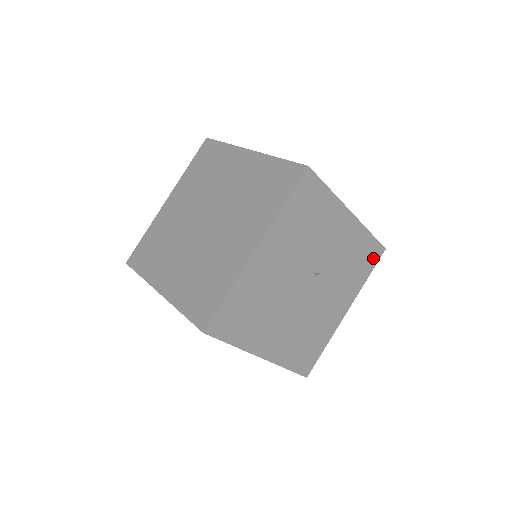
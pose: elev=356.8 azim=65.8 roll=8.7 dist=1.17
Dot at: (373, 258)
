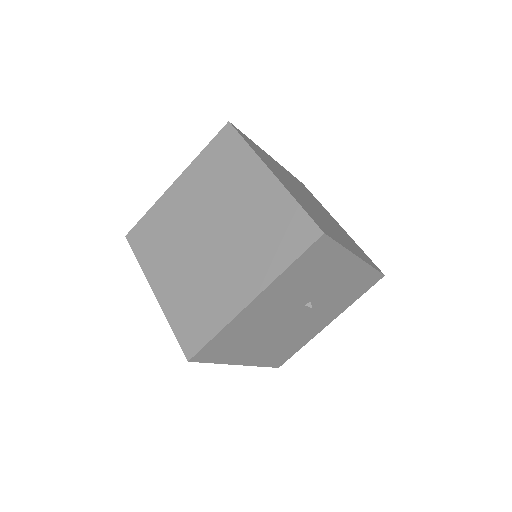
Dot at: (369, 284)
